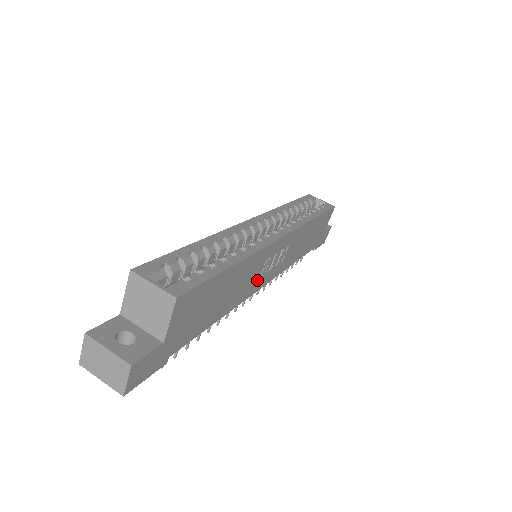
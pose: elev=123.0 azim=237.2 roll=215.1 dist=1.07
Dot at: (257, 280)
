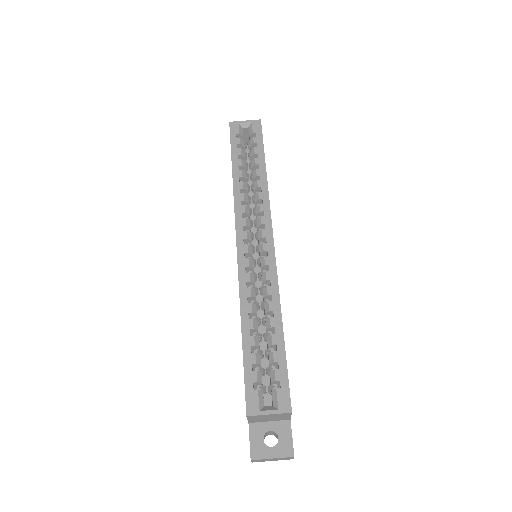
Dot at: occluded
